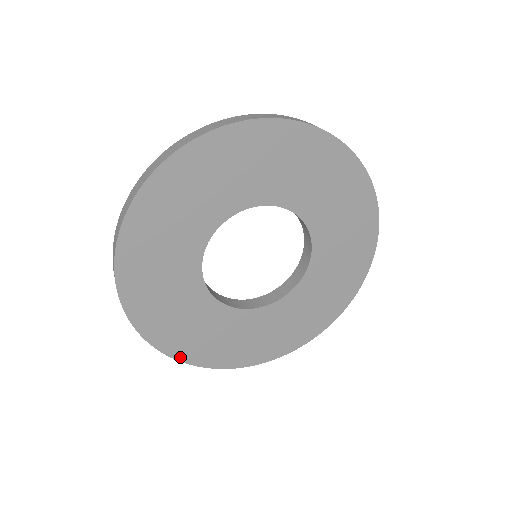
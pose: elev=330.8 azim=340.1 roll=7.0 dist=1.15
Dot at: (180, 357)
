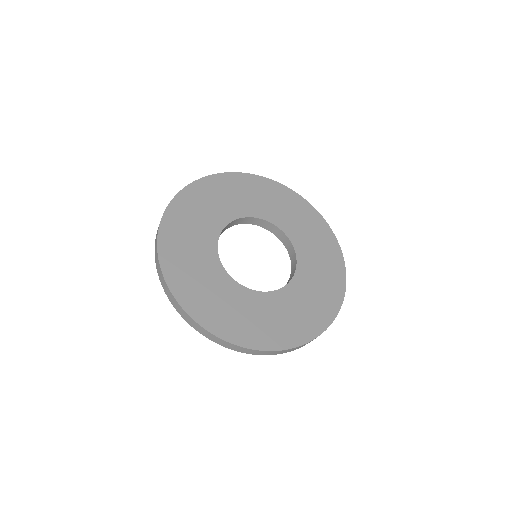
Dot at: (243, 344)
